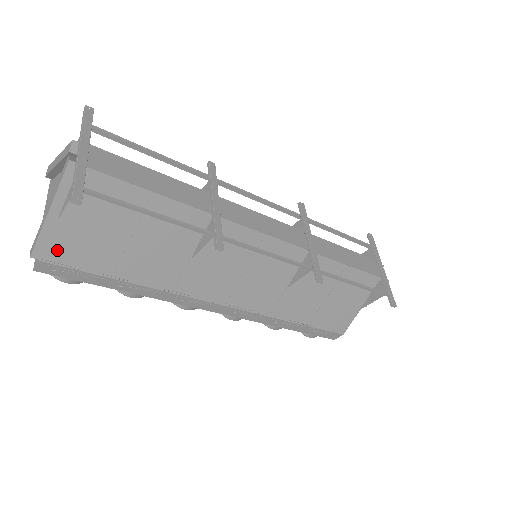
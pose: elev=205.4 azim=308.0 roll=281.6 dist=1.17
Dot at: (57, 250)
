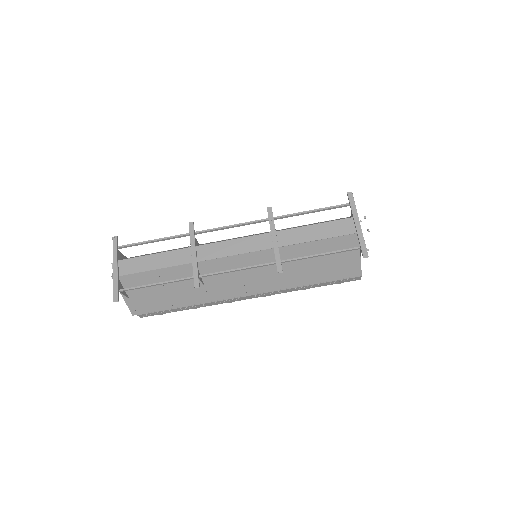
Dot at: (140, 309)
